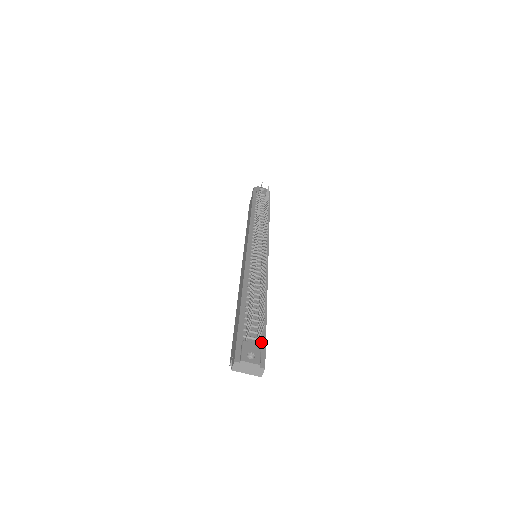
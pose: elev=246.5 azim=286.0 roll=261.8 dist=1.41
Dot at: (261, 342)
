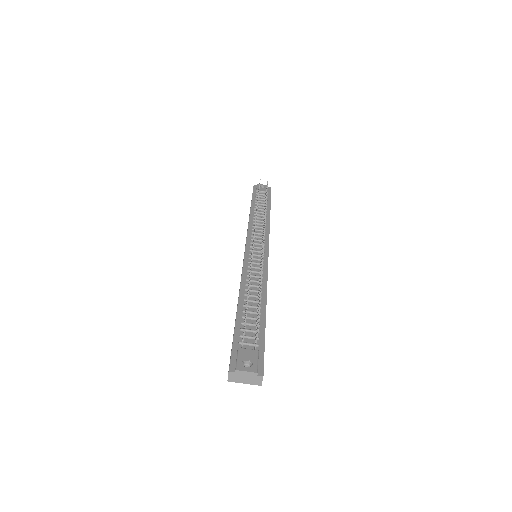
Dot at: (259, 347)
